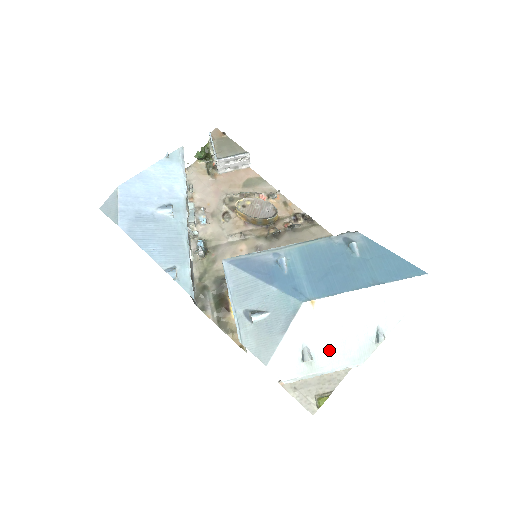
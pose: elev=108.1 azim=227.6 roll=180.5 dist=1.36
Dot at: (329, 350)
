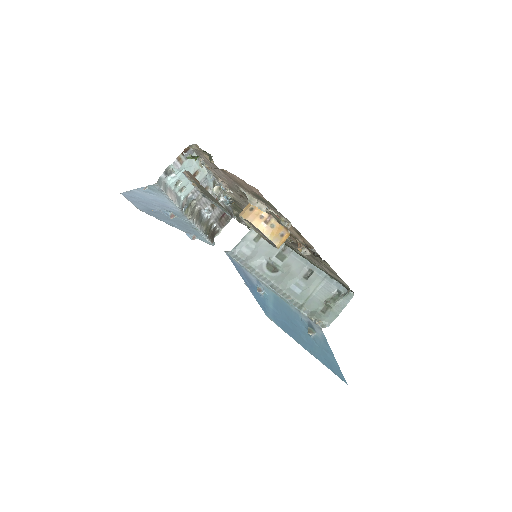
Dot at: occluded
